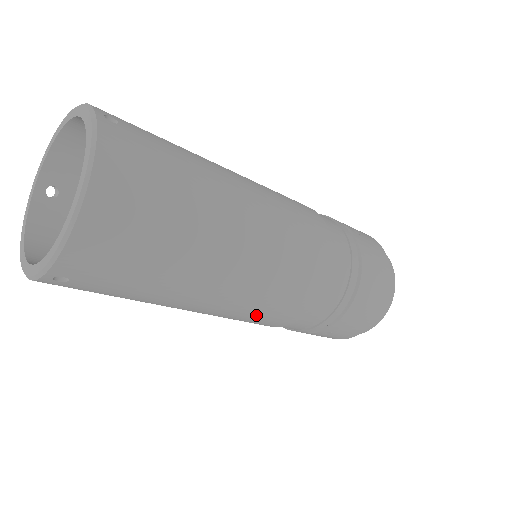
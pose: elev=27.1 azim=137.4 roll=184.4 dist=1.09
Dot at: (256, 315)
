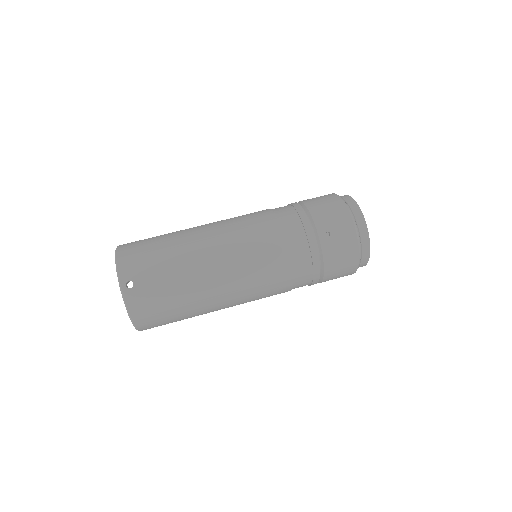
Dot at: occluded
